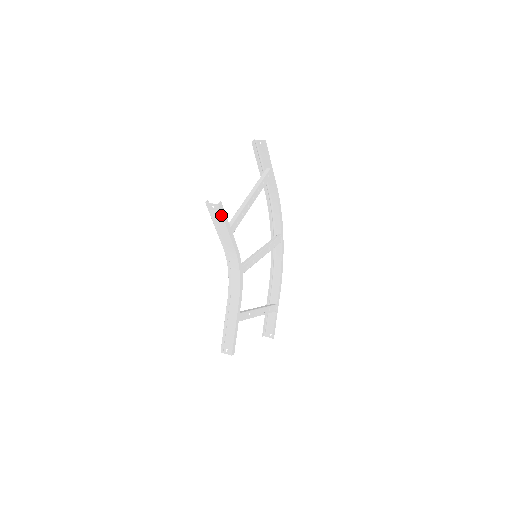
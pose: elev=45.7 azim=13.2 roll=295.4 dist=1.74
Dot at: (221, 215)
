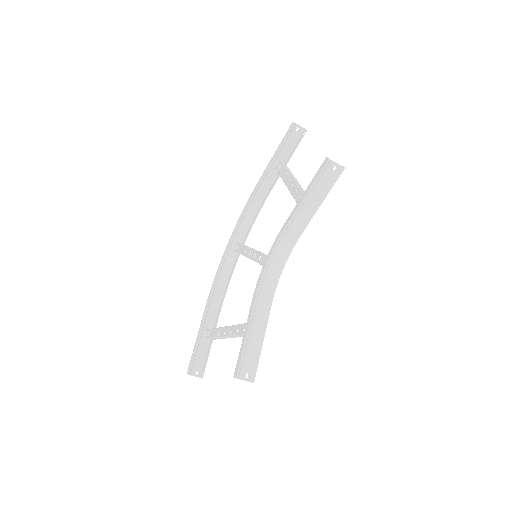
Dot at: (333, 183)
